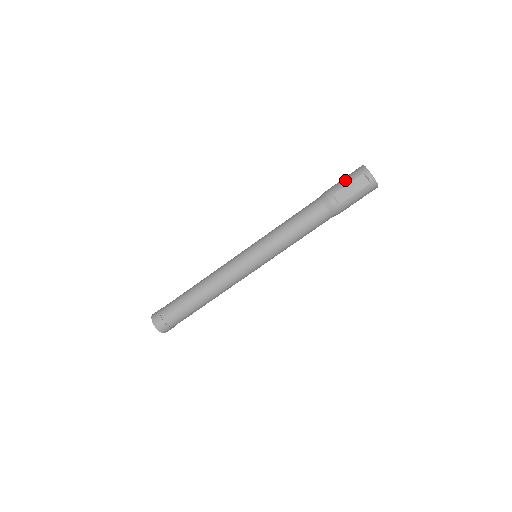
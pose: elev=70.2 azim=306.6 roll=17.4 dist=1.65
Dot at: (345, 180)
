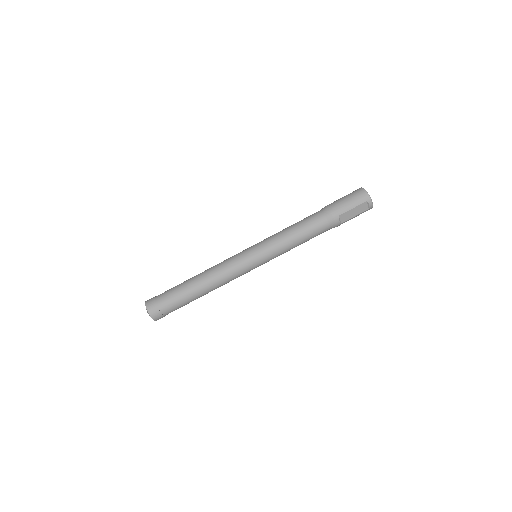
Dot at: (350, 203)
